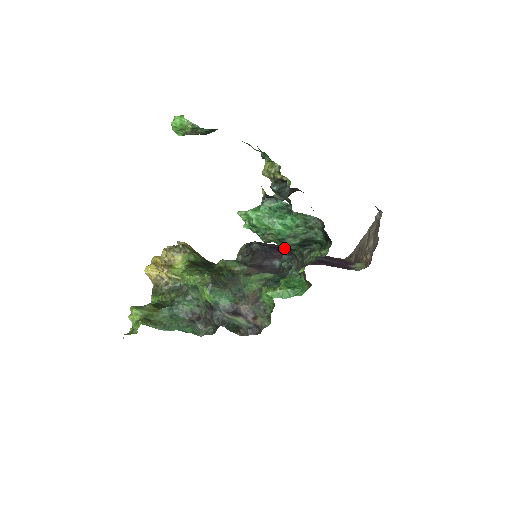
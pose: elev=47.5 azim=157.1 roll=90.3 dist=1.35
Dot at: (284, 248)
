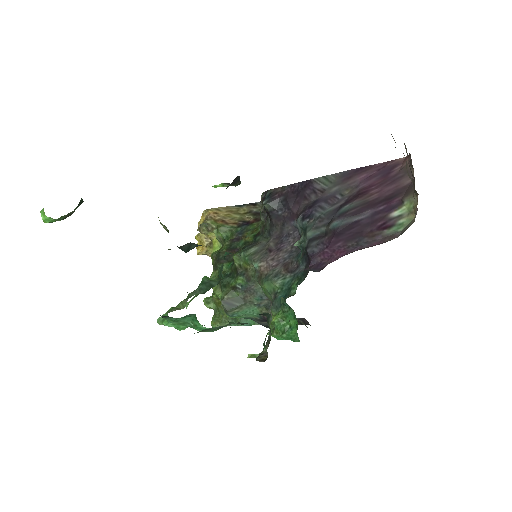
Dot at: occluded
